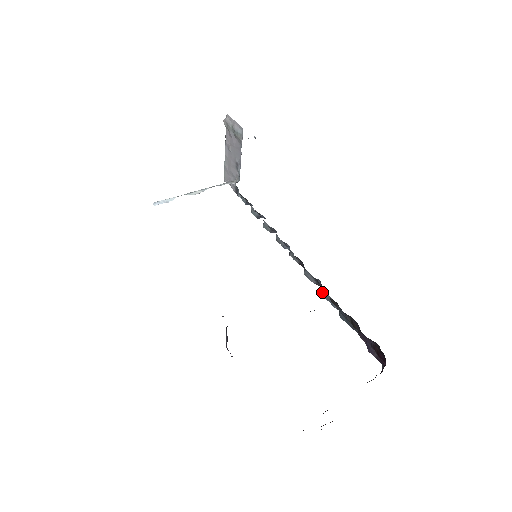
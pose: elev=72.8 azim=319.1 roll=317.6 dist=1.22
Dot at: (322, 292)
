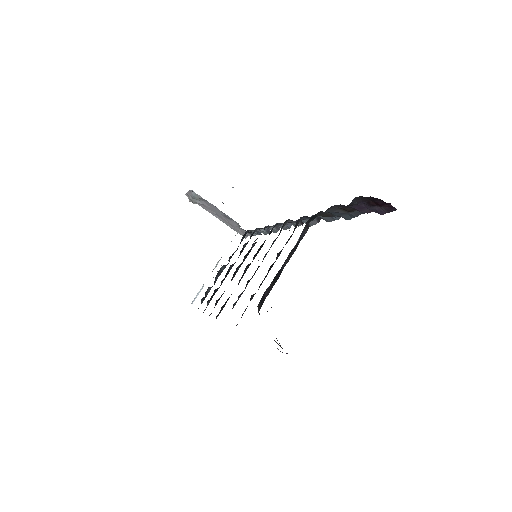
Dot at: occluded
